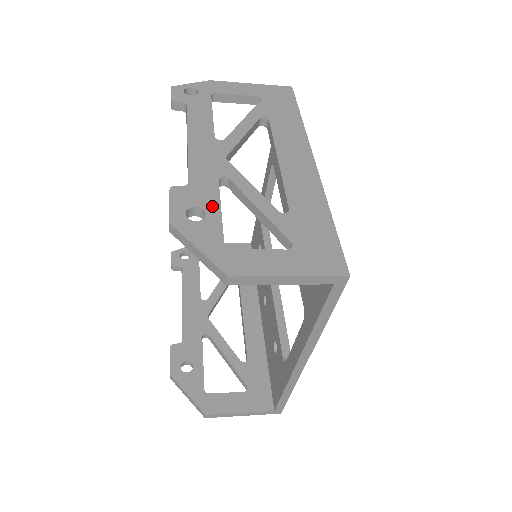
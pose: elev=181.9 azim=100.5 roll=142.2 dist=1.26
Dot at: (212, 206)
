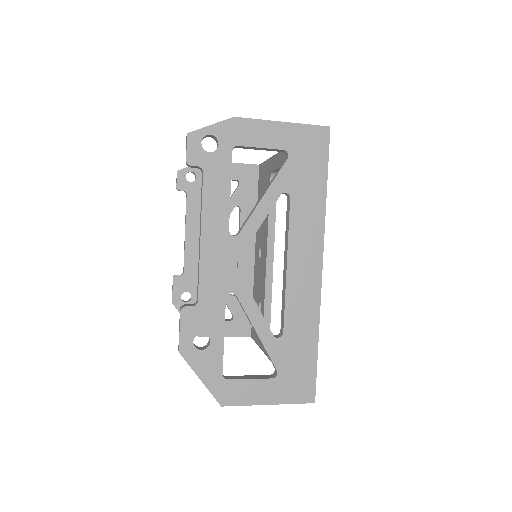
Dot at: (217, 332)
